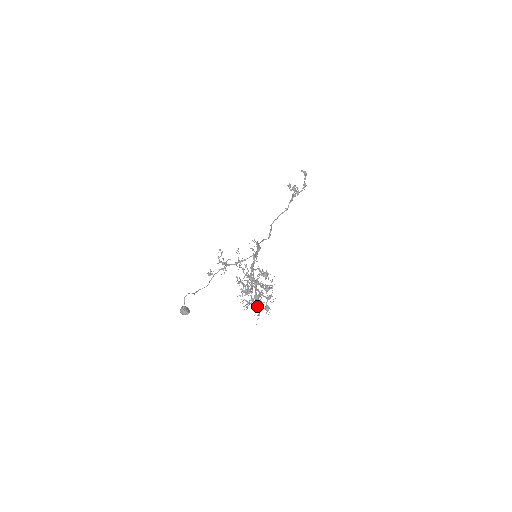
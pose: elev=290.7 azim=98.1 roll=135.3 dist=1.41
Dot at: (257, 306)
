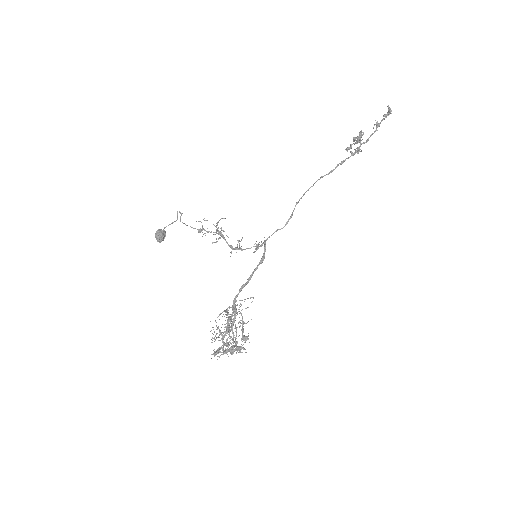
Dot at: occluded
